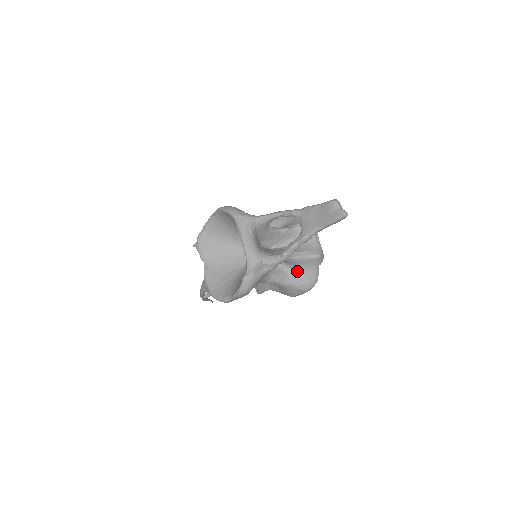
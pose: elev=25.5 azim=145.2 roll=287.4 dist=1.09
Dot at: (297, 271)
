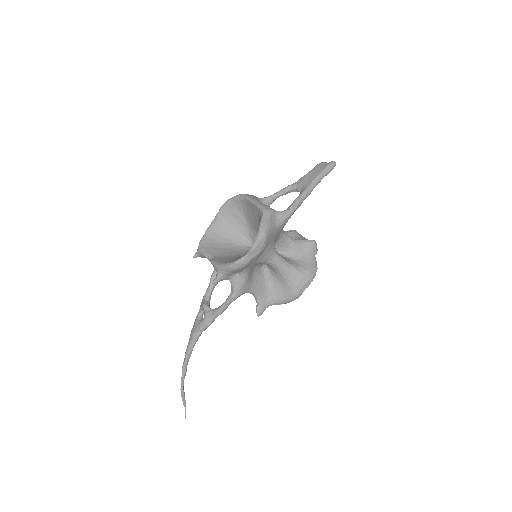
Dot at: (297, 259)
